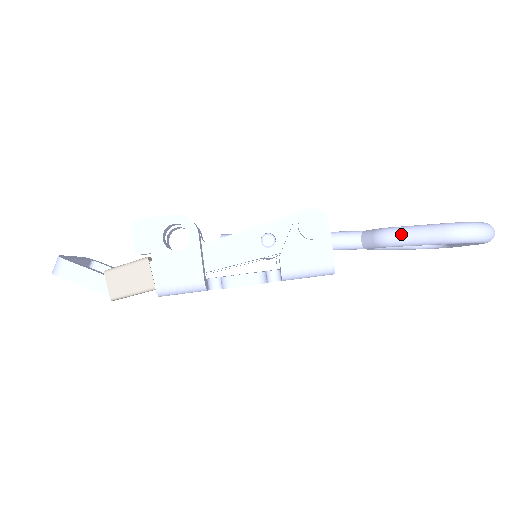
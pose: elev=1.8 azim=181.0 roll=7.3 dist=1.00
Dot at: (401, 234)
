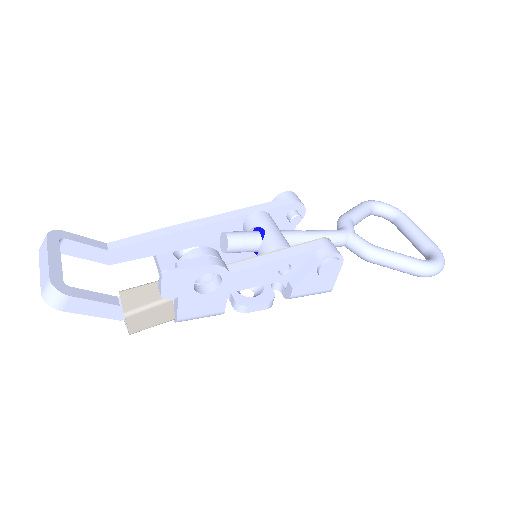
Dot at: (385, 262)
